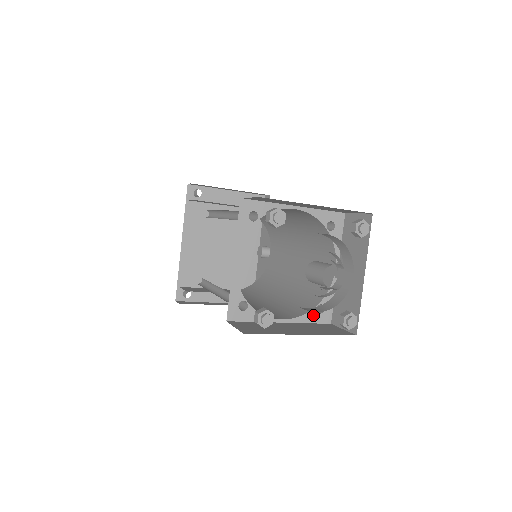
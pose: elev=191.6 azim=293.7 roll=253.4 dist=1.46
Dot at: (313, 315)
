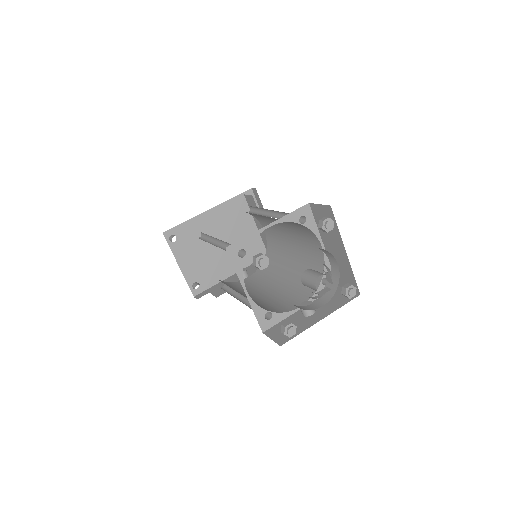
Dot at: (262, 313)
